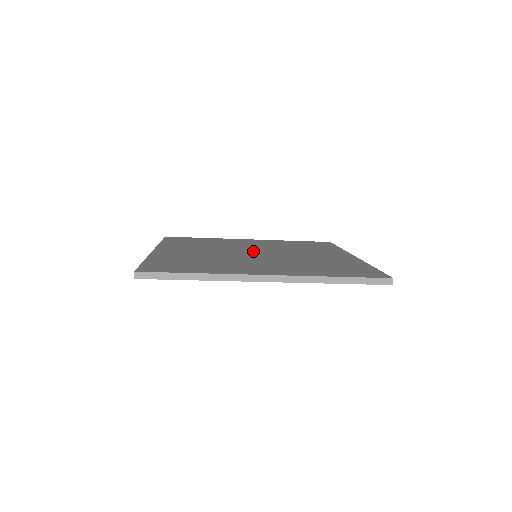
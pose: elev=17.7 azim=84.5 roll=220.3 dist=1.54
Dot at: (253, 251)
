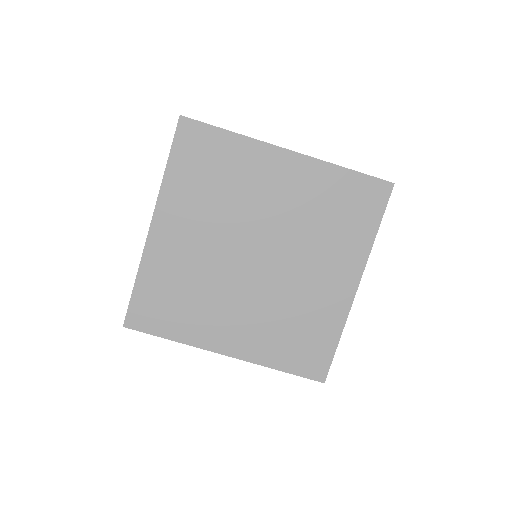
Dot at: occluded
